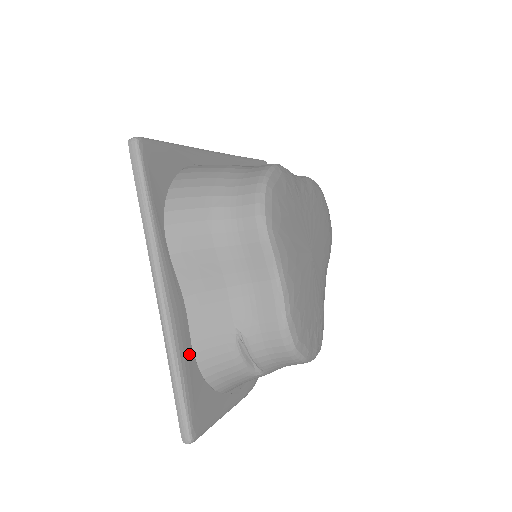
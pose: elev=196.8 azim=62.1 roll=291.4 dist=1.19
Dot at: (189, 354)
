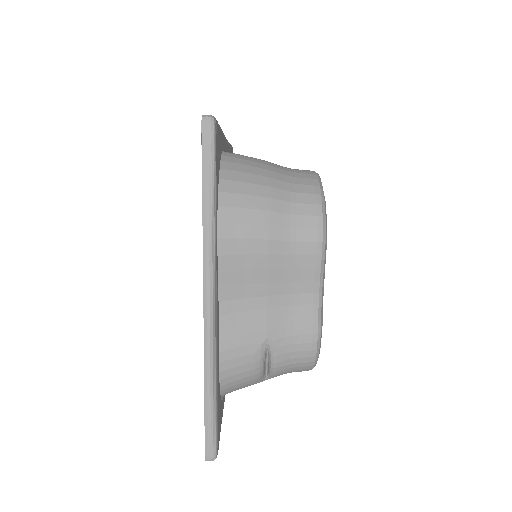
Dot at: (218, 365)
